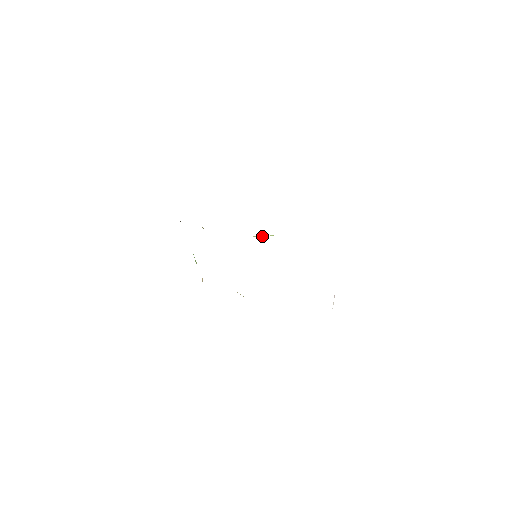
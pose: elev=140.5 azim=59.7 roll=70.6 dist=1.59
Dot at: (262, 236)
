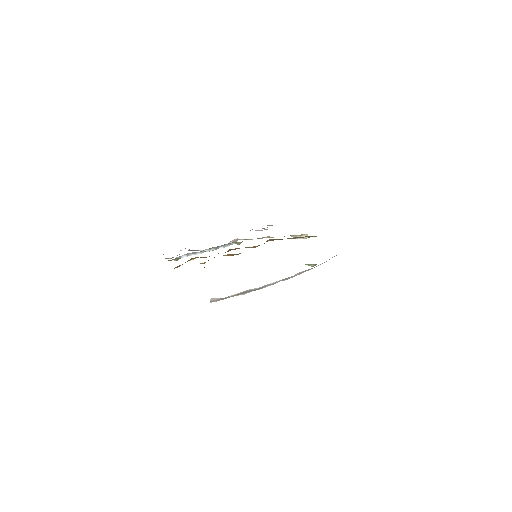
Dot at: occluded
